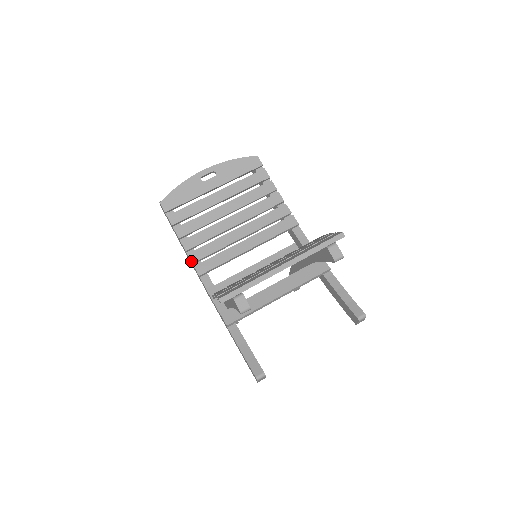
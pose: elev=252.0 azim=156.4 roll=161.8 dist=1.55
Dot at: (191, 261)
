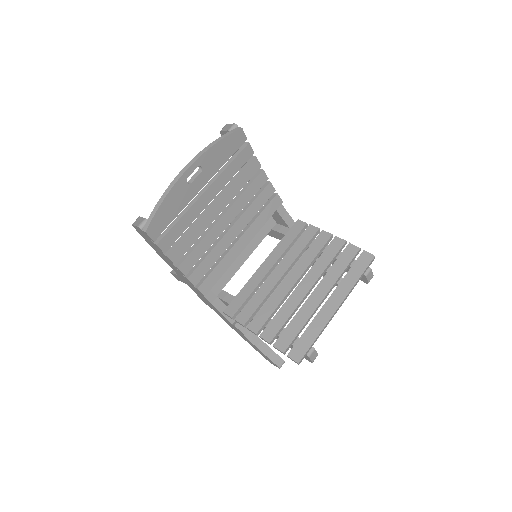
Dot at: (193, 285)
